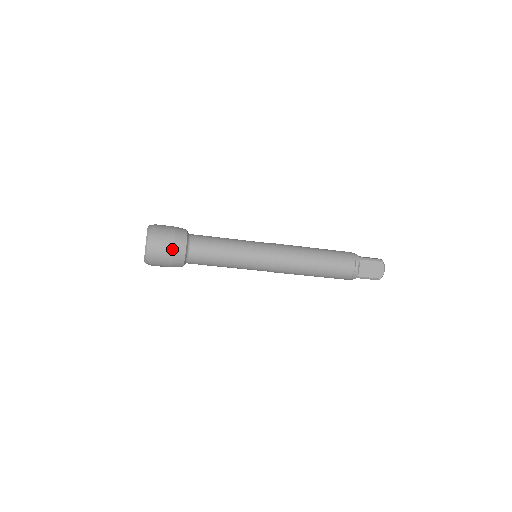
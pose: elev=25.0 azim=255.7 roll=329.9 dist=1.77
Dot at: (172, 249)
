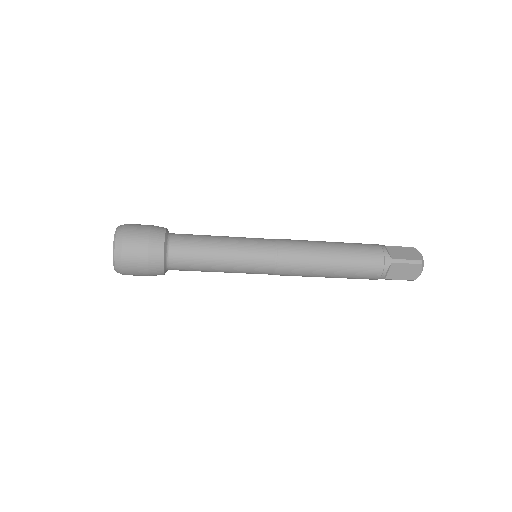
Dot at: (146, 267)
